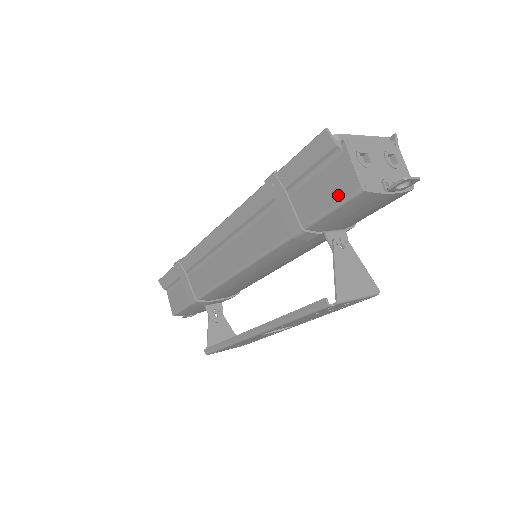
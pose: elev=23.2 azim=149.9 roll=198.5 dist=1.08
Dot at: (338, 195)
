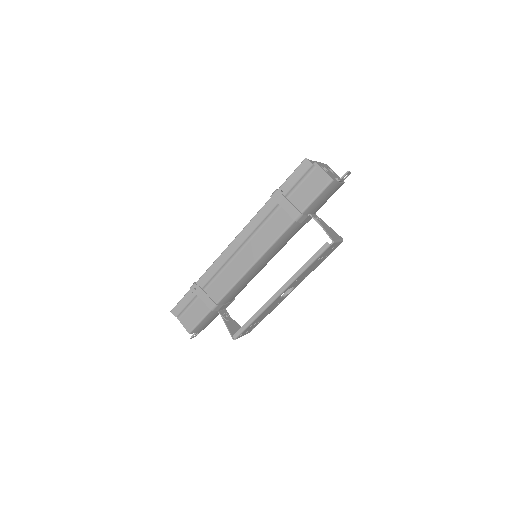
Dot at: (319, 187)
